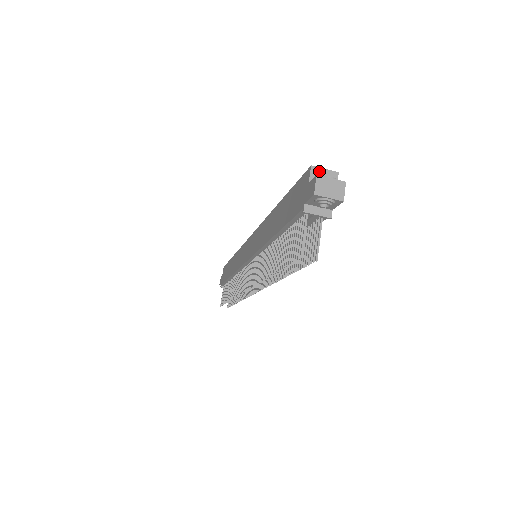
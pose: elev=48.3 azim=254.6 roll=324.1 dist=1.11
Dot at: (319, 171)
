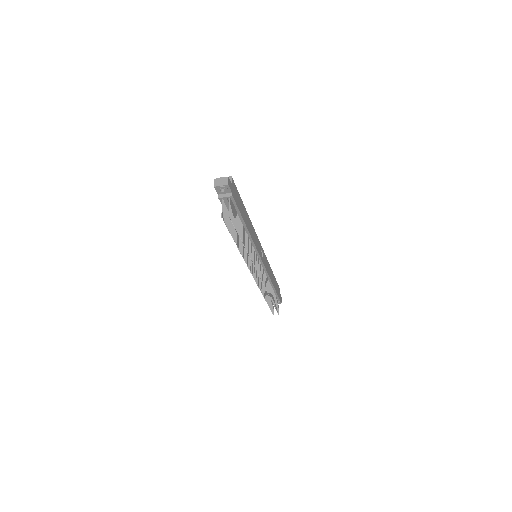
Dot at: occluded
